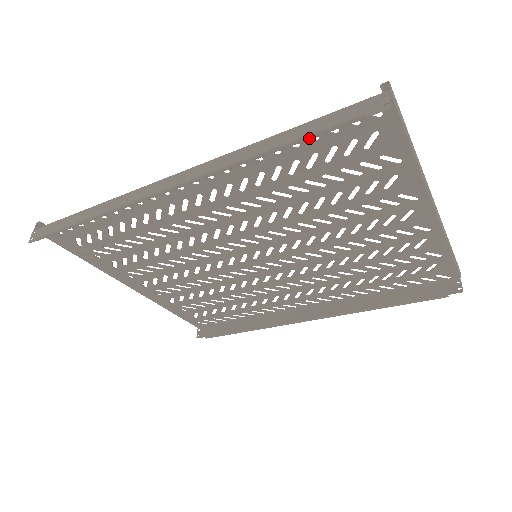
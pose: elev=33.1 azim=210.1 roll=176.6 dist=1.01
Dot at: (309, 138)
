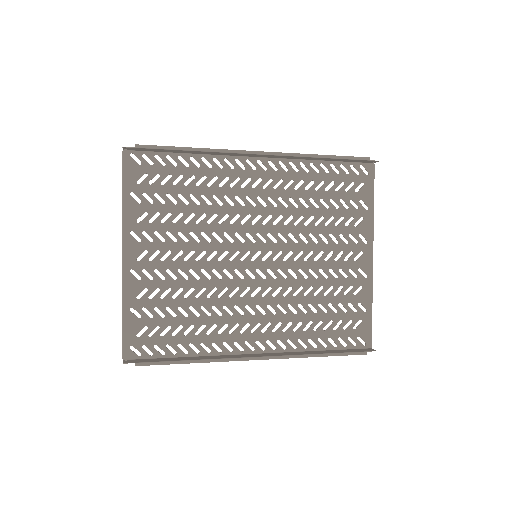
Dot at: (345, 158)
